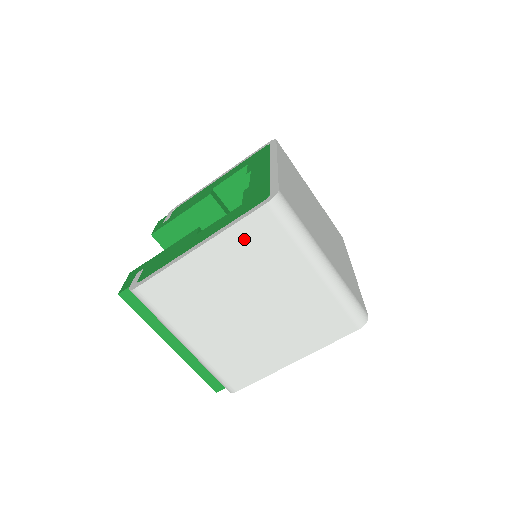
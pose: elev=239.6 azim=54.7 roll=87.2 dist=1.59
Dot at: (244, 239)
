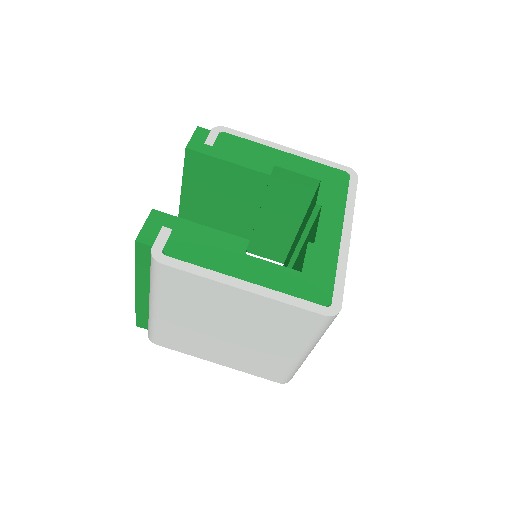
Dot at: (282, 313)
